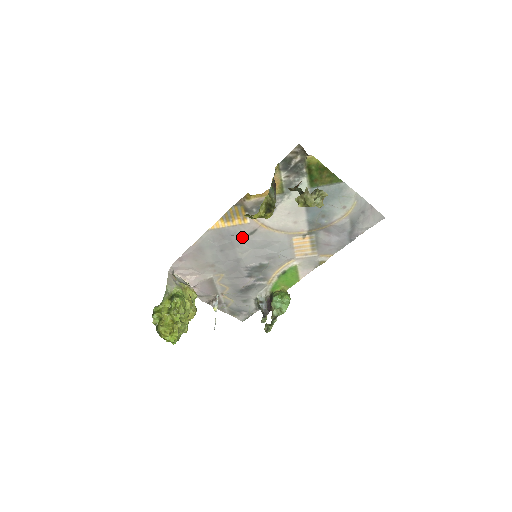
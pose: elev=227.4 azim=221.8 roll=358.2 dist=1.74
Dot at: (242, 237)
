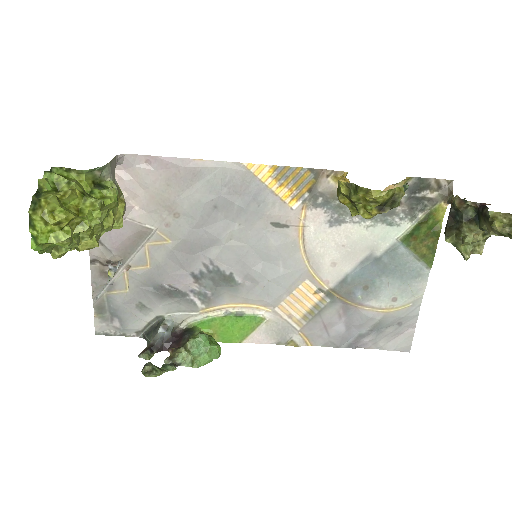
Dot at: (262, 217)
